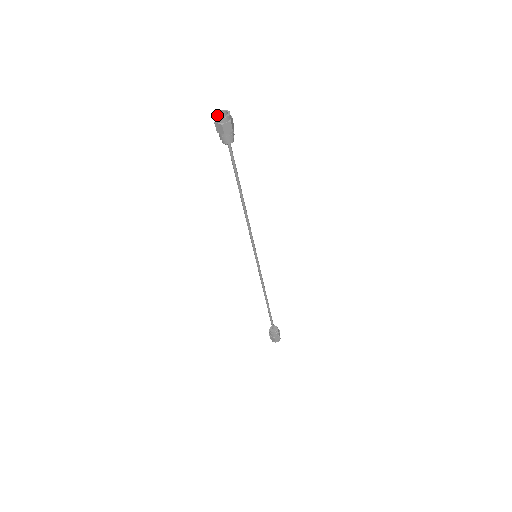
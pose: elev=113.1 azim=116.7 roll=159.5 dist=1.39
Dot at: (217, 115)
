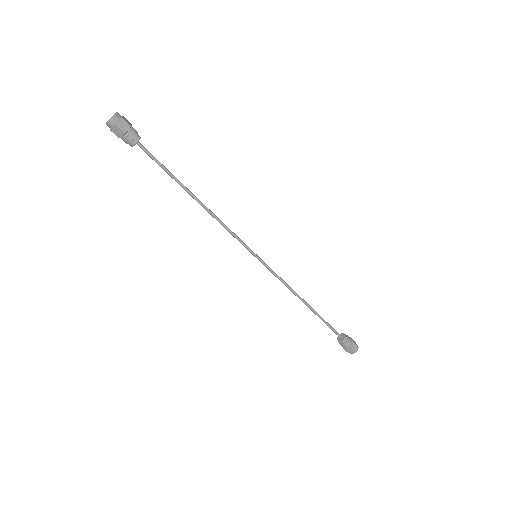
Dot at: occluded
